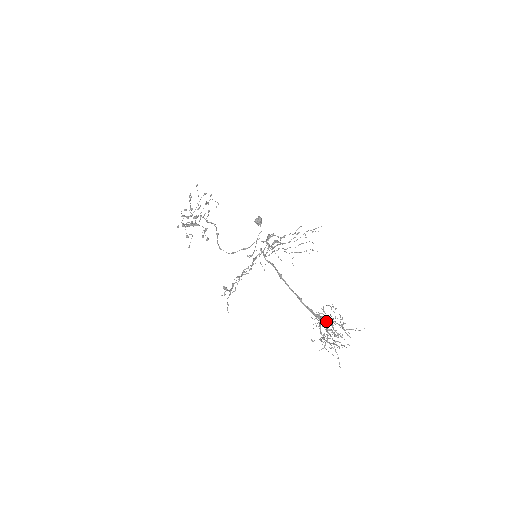
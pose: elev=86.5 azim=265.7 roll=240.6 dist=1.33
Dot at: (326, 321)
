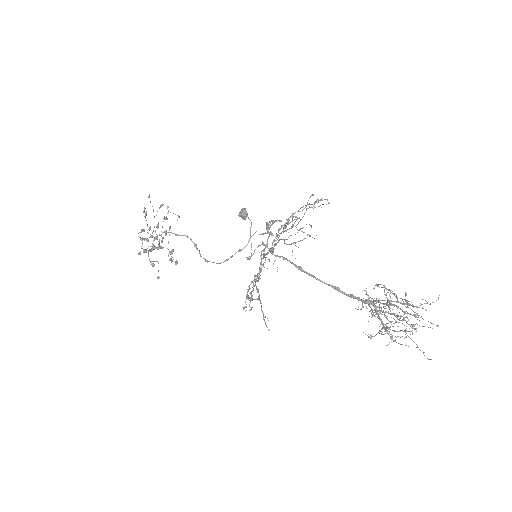
Dot at: (386, 304)
